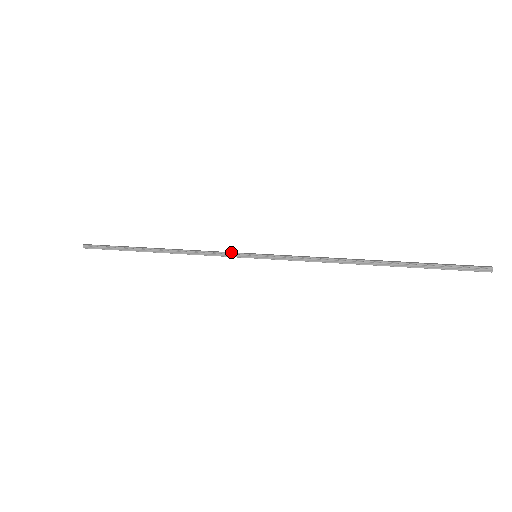
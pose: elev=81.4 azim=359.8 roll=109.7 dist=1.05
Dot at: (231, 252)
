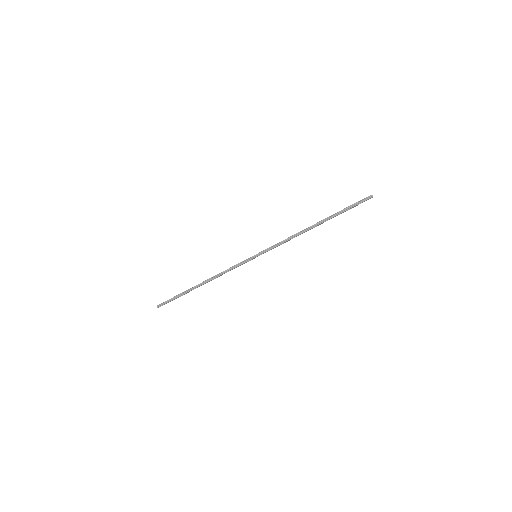
Dot at: (242, 262)
